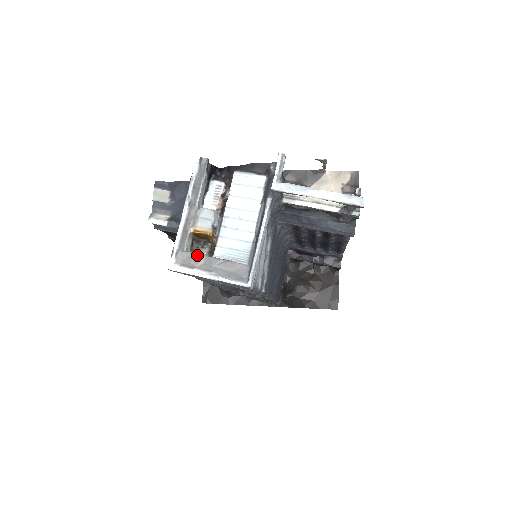
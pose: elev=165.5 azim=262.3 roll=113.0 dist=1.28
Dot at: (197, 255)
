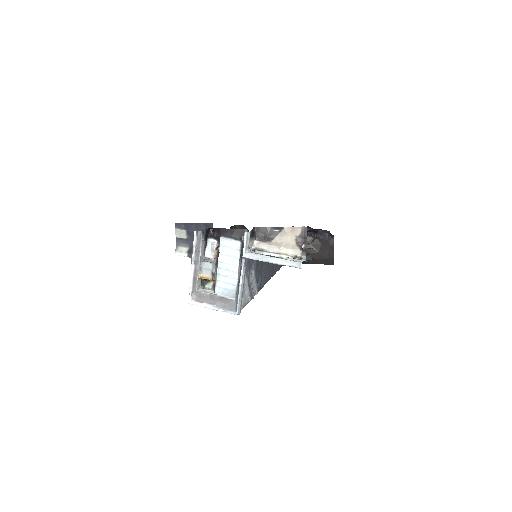
Dot at: (204, 294)
